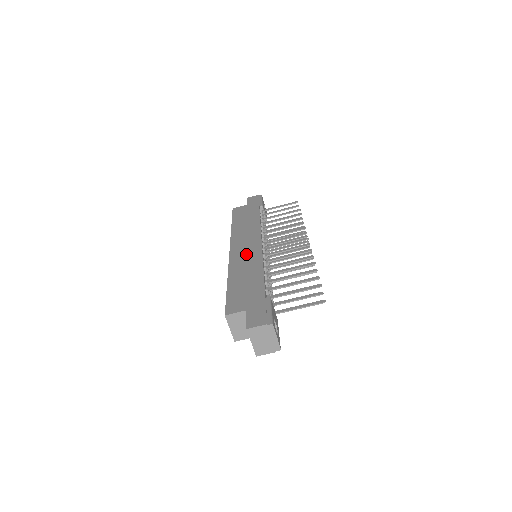
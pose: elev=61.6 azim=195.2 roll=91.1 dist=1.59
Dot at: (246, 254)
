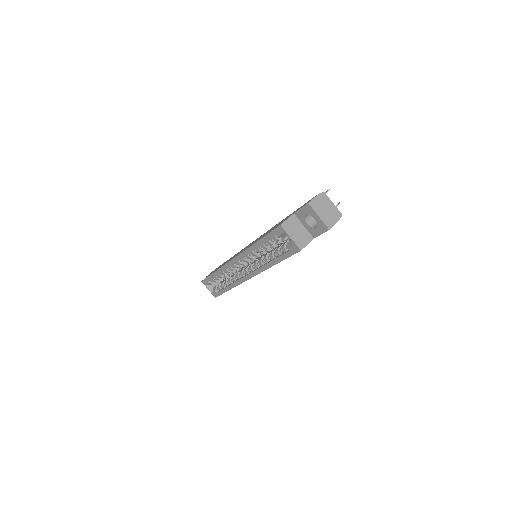
Dot at: (250, 244)
